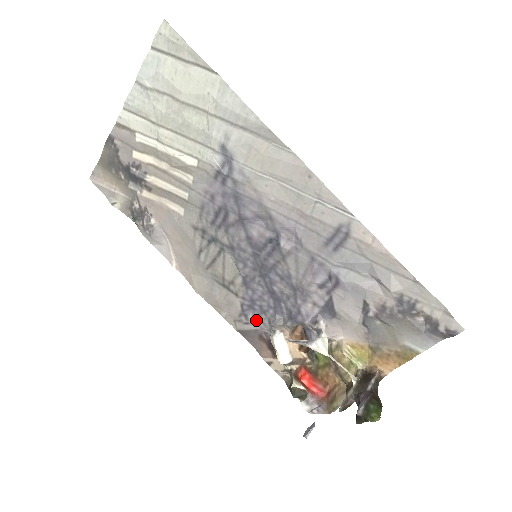
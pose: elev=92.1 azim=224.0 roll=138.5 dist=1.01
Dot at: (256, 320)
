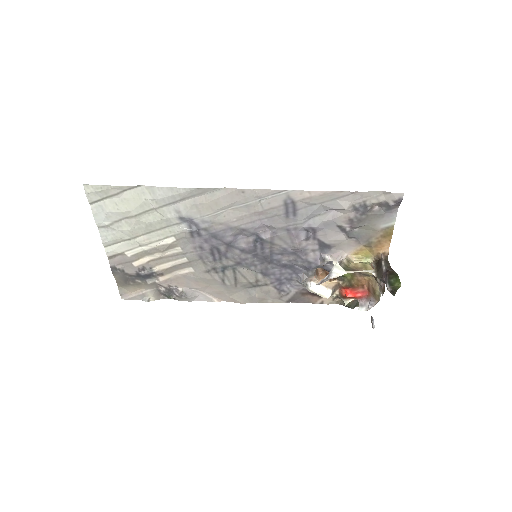
Dot at: (291, 288)
